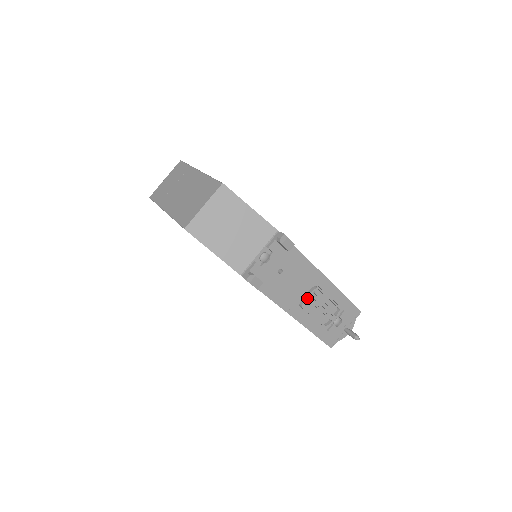
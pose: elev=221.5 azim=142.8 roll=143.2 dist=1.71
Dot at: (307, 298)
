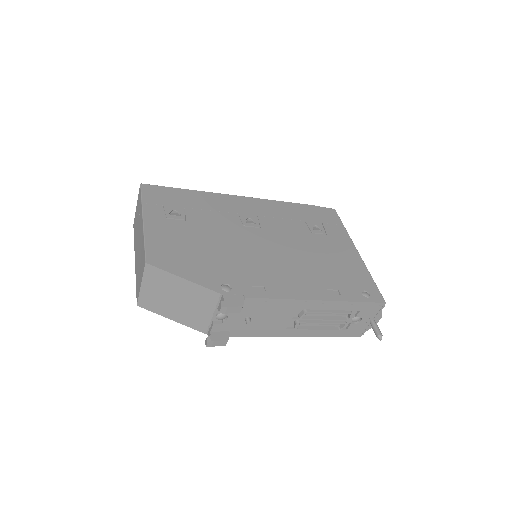
Dot at: (298, 322)
